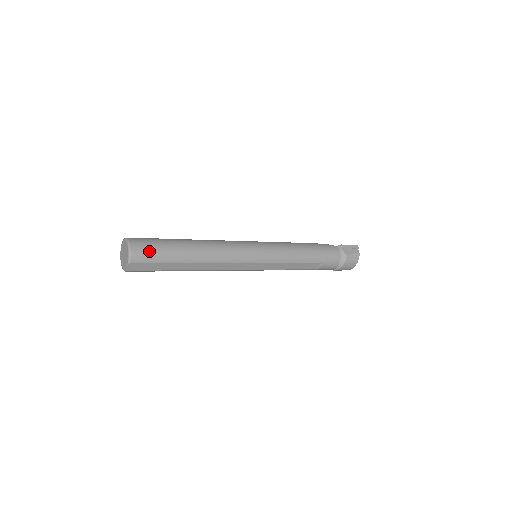
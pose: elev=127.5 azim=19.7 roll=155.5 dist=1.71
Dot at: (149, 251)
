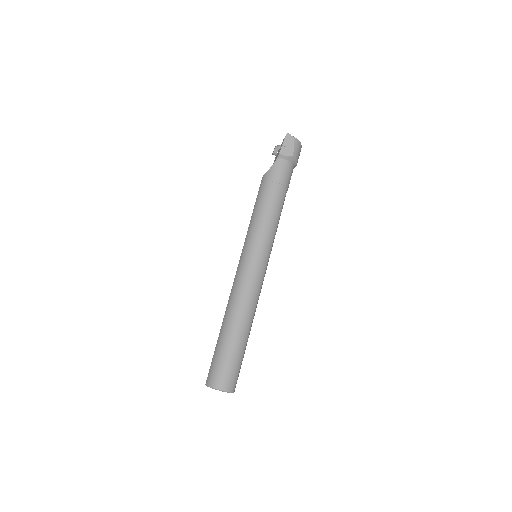
Dot at: (231, 374)
